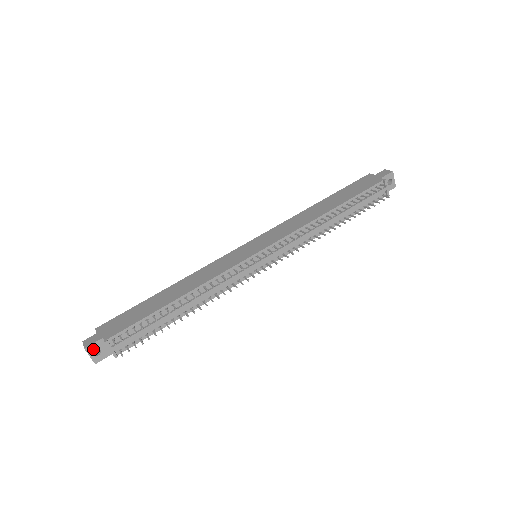
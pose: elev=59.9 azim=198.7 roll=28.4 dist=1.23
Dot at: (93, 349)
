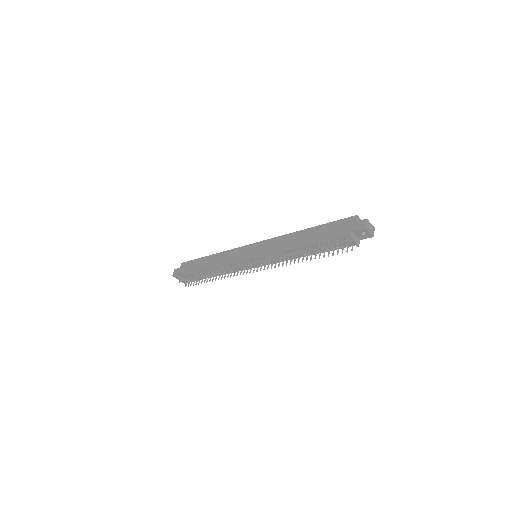
Dot at: (176, 277)
